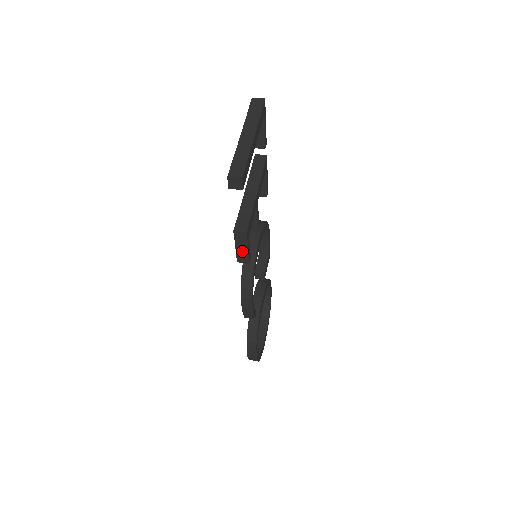
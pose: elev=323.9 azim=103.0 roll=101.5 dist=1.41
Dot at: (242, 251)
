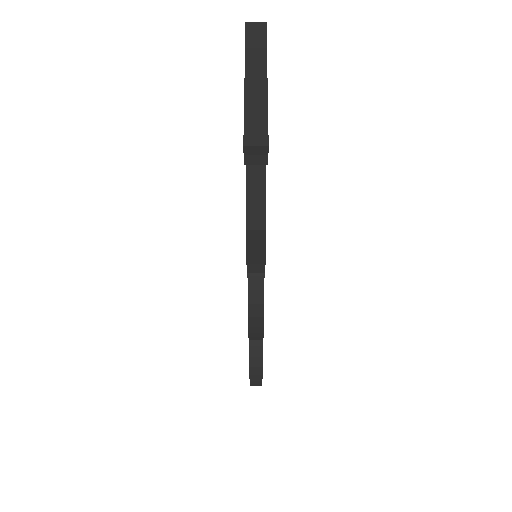
Dot at: (256, 256)
